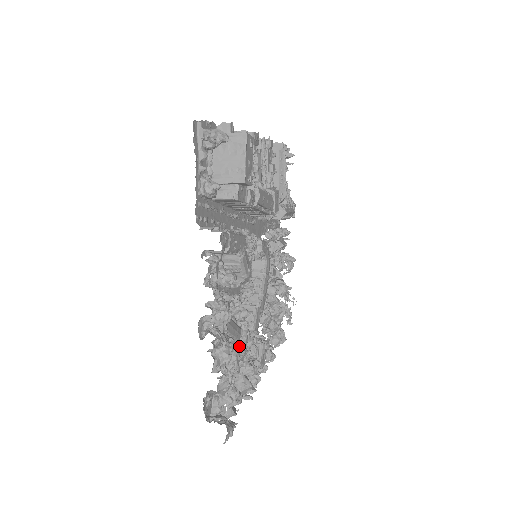
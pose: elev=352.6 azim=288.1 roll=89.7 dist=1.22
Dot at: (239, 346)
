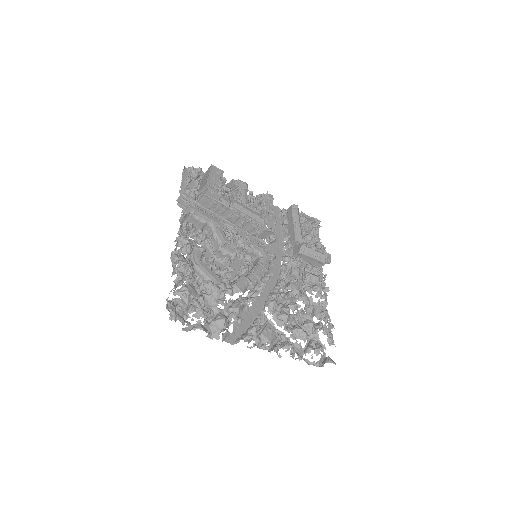
Dot at: (209, 281)
